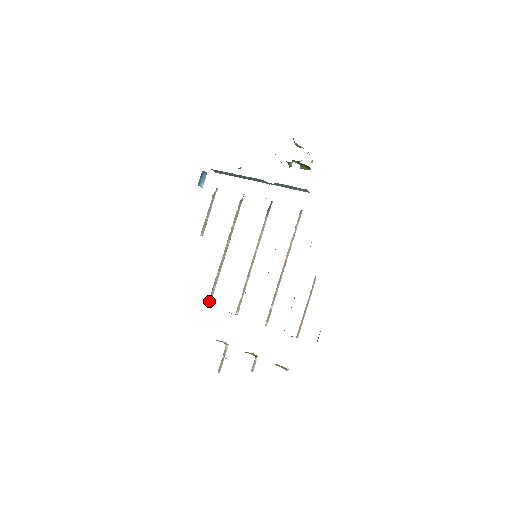
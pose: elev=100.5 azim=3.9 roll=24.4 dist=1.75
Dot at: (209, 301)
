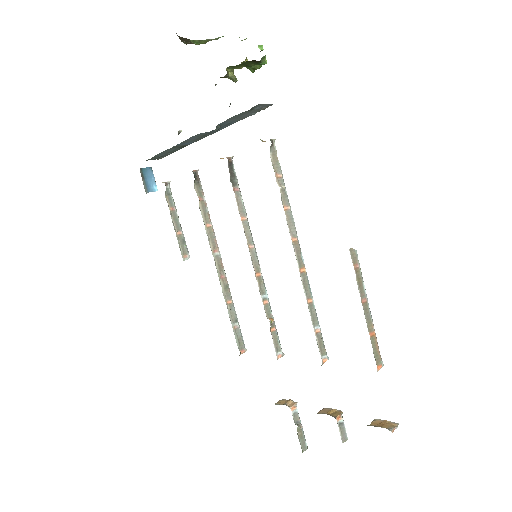
Dot at: (240, 348)
